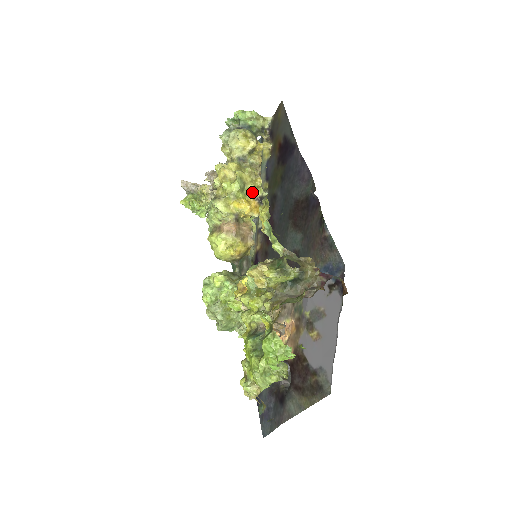
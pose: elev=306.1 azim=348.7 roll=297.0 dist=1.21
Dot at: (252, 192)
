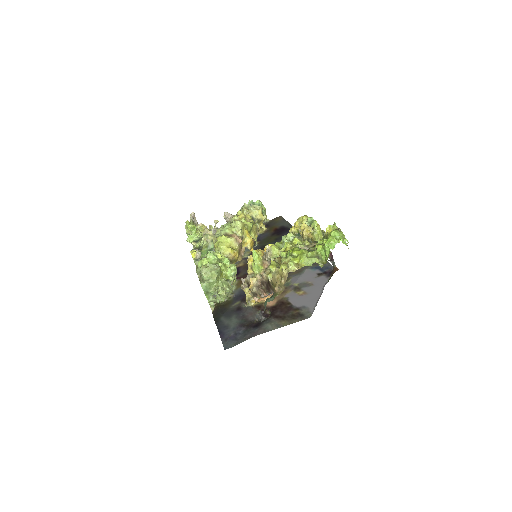
Dot at: (252, 237)
